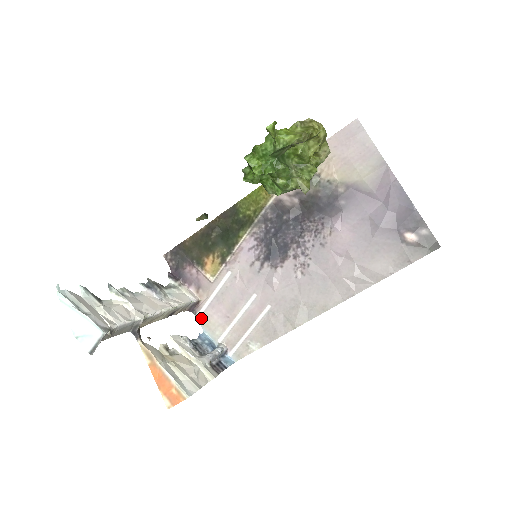
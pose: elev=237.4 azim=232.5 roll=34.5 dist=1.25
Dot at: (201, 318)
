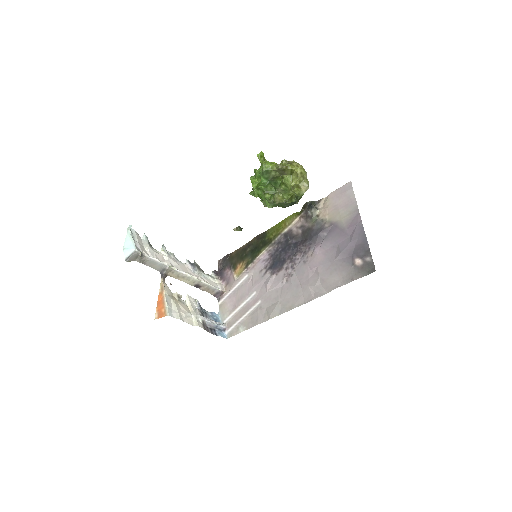
Dot at: (221, 304)
